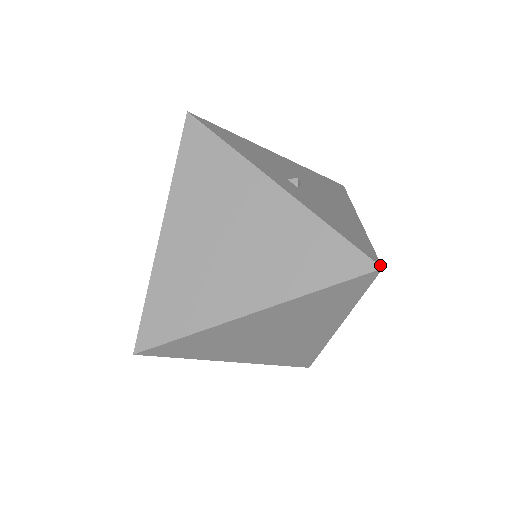
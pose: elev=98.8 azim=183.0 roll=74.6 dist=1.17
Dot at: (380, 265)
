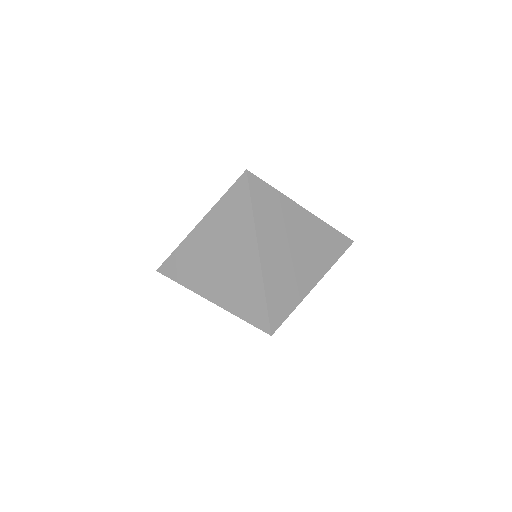
Dot at: (352, 240)
